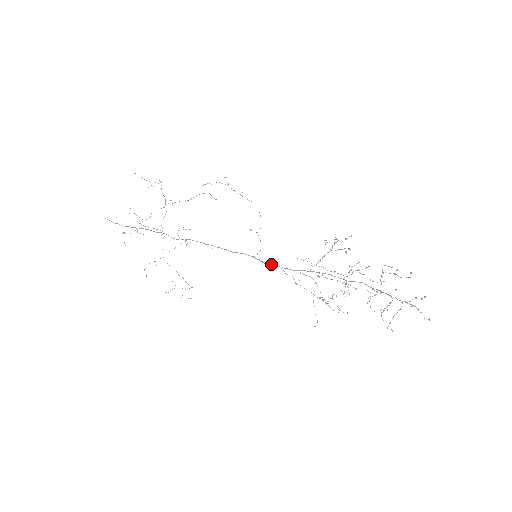
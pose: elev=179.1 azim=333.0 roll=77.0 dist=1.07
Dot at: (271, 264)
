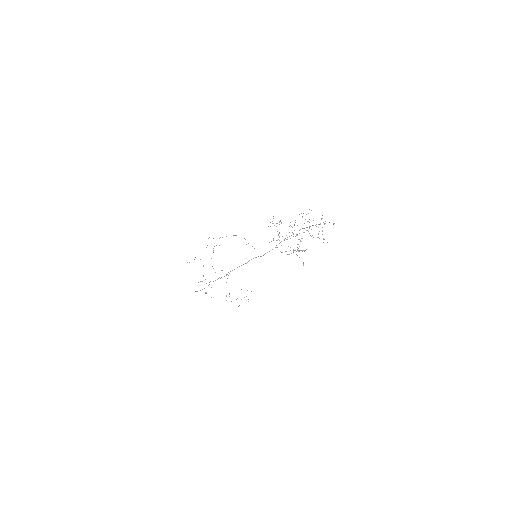
Dot at: (264, 254)
